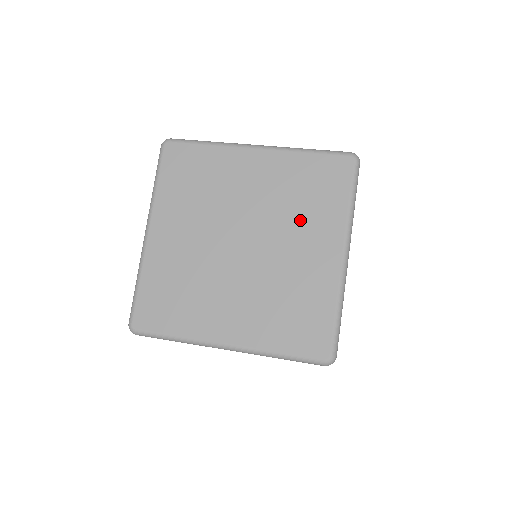
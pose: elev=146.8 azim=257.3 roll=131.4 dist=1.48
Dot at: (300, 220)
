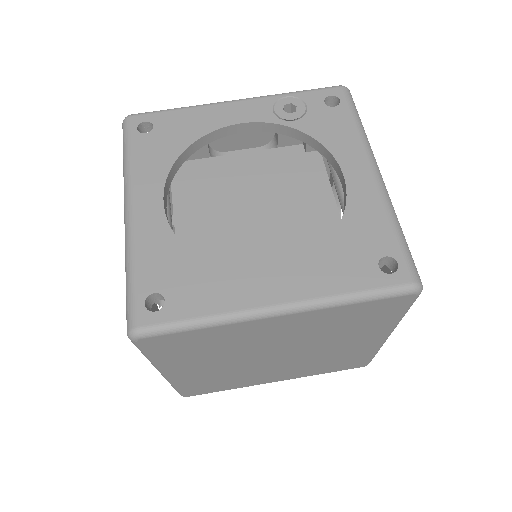
Dot at: (342, 336)
